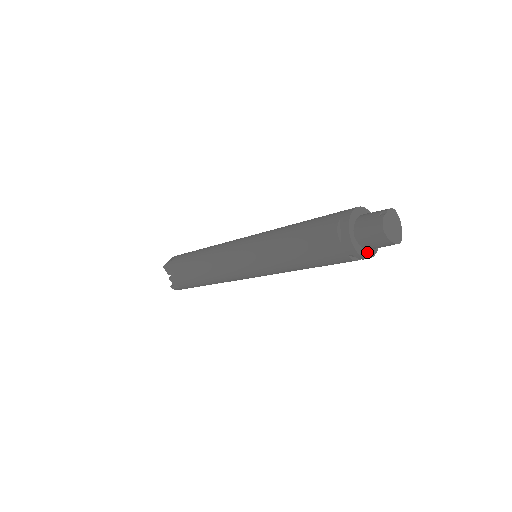
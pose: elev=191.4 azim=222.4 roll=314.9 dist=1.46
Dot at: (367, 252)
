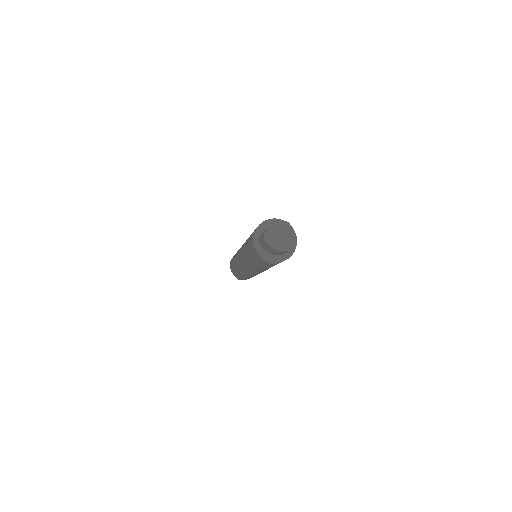
Dot at: (275, 257)
